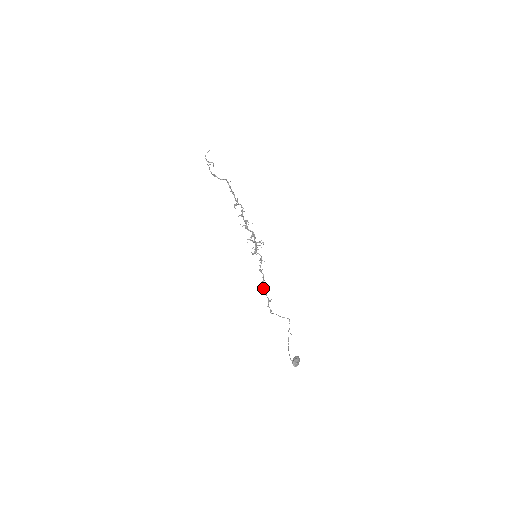
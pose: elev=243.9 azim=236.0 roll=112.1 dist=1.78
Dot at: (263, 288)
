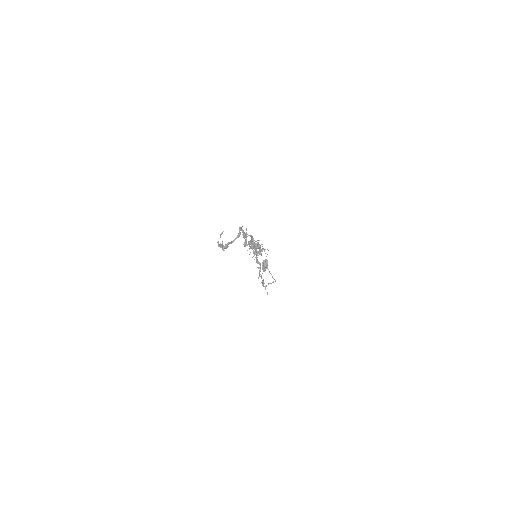
Dot at: (259, 276)
